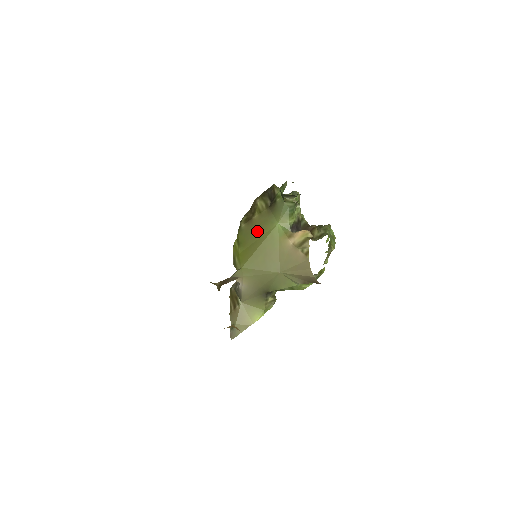
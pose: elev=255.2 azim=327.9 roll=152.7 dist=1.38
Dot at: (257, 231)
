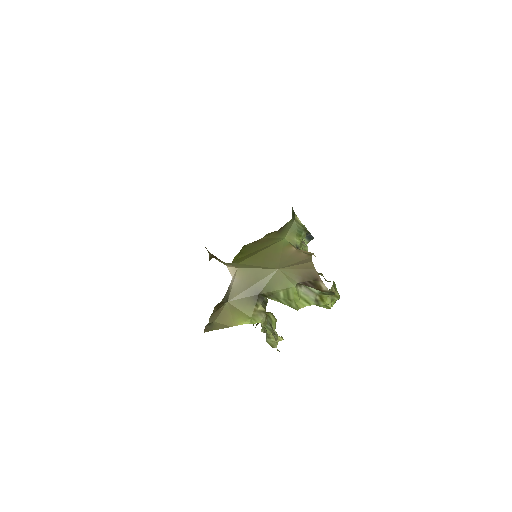
Dot at: (262, 245)
